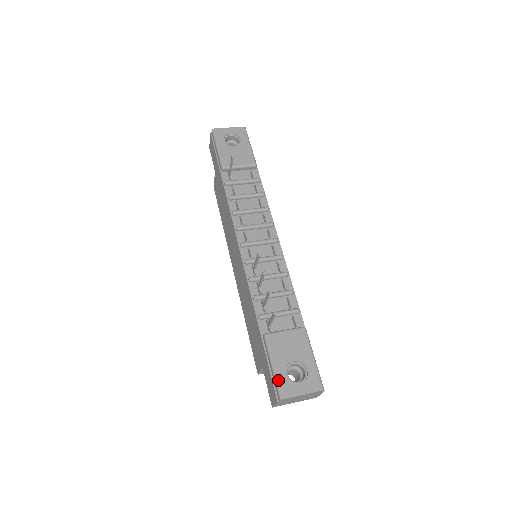
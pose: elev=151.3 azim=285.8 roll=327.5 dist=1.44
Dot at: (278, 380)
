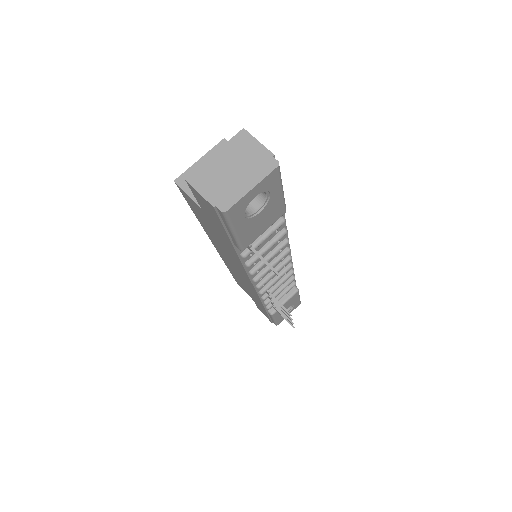
Dot at: (277, 322)
